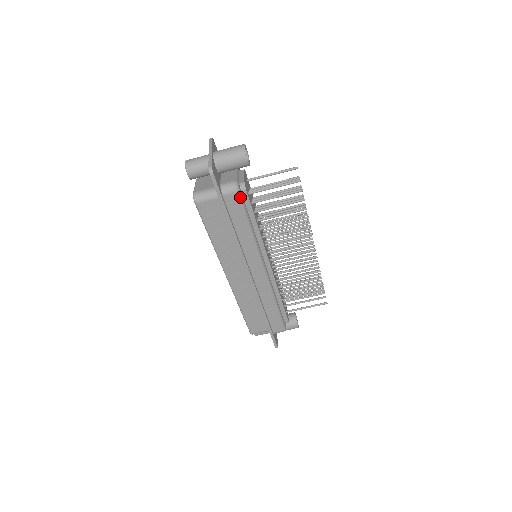
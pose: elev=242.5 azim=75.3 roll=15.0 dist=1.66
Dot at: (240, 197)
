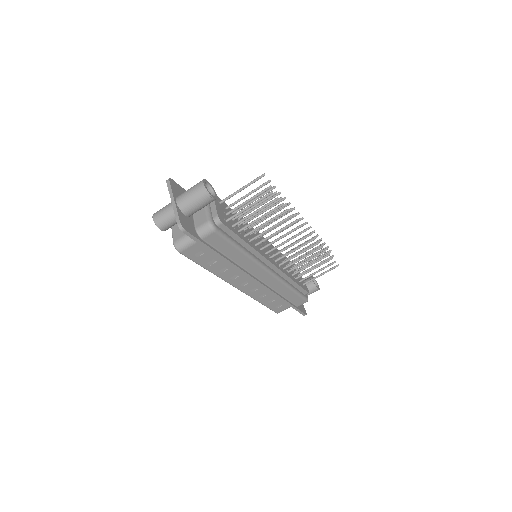
Dot at: (219, 233)
